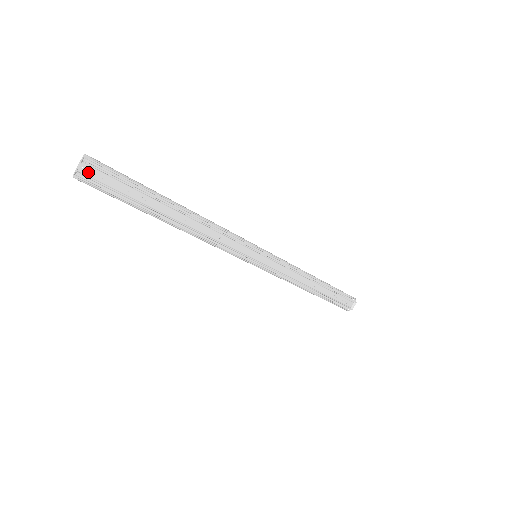
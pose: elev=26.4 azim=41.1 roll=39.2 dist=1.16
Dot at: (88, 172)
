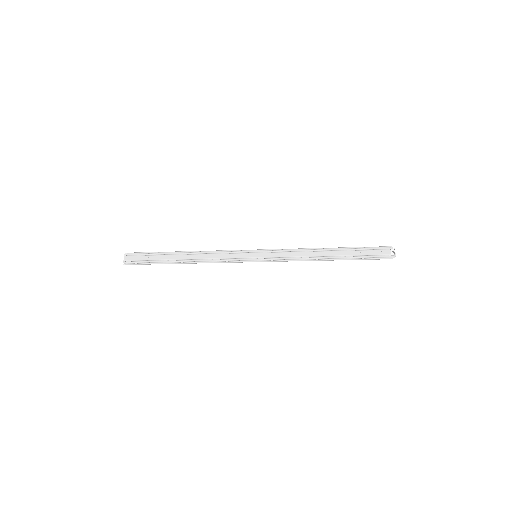
Dot at: (128, 259)
